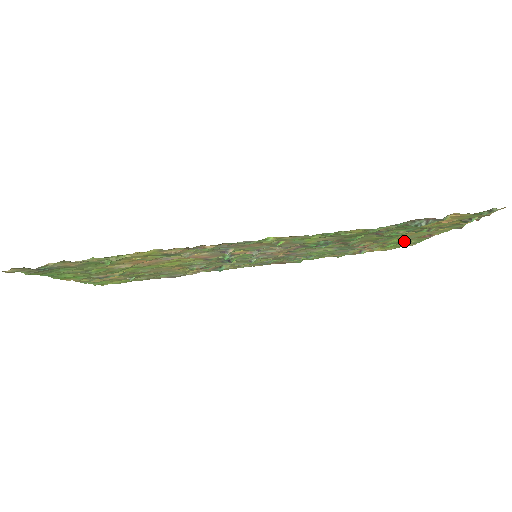
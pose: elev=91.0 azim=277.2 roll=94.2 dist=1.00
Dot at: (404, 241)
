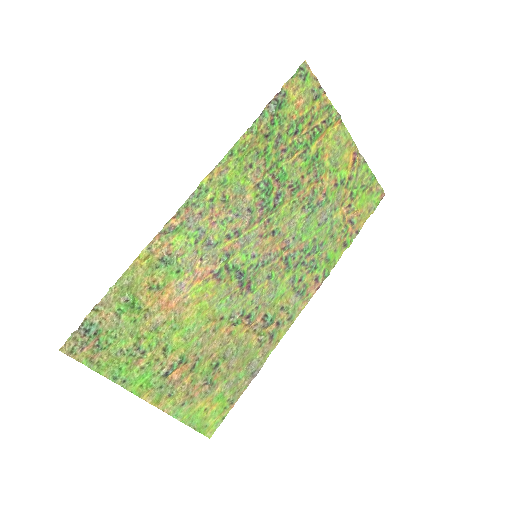
Dot at: (353, 178)
